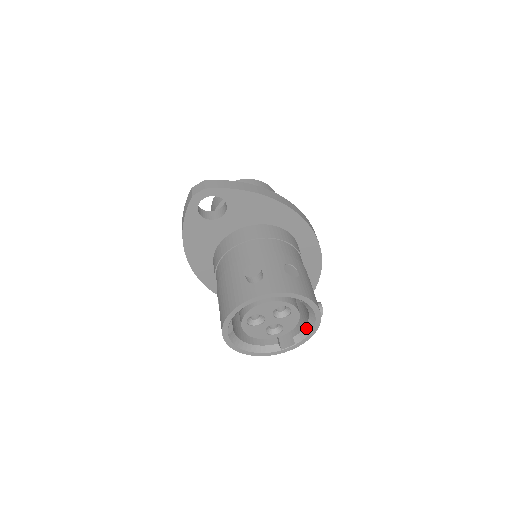
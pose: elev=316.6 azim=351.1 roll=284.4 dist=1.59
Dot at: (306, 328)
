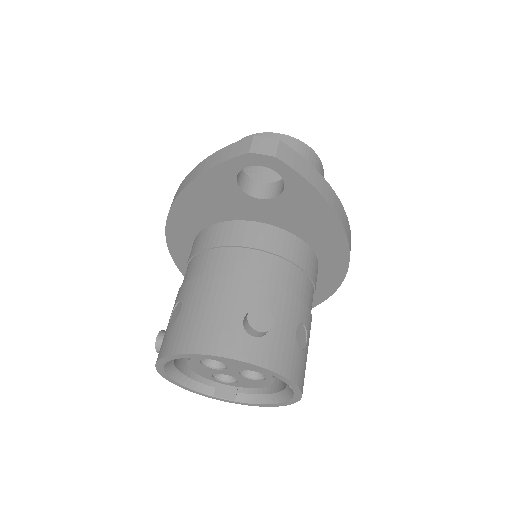
Dot at: (262, 397)
